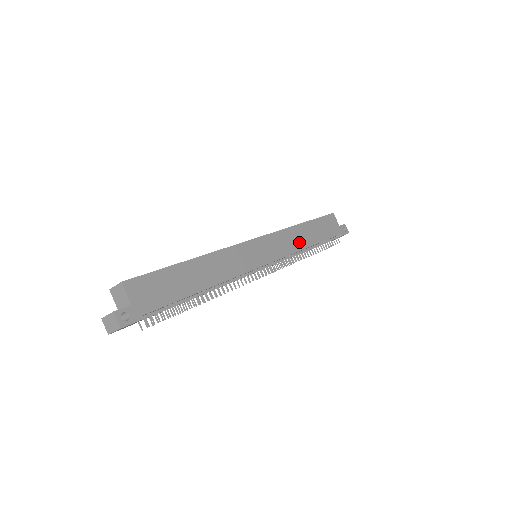
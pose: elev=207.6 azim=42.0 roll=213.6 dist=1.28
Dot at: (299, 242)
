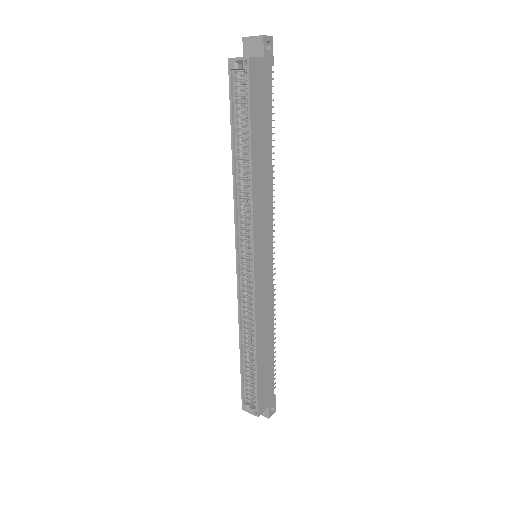
Dot at: (266, 183)
